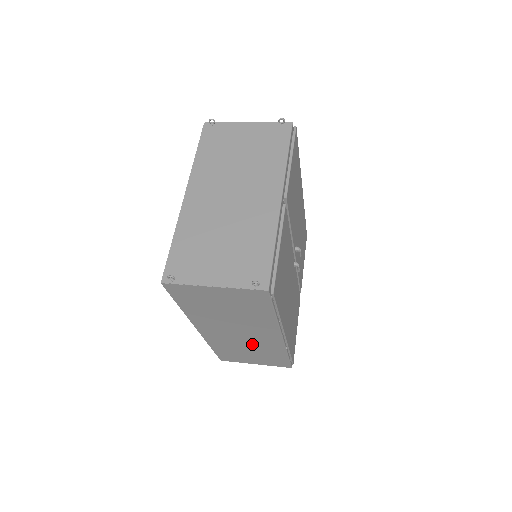
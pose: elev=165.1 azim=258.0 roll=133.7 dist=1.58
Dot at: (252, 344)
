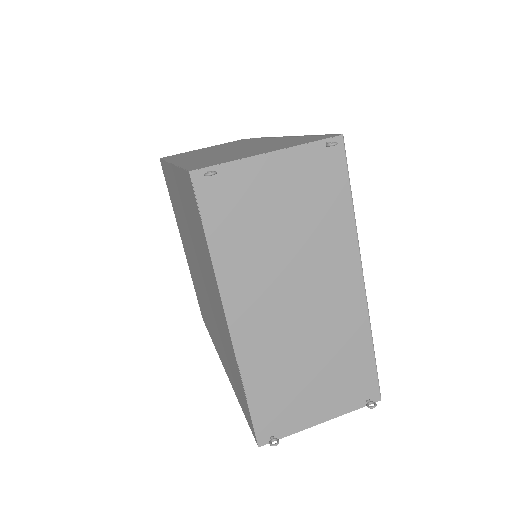
Dot at: occluded
